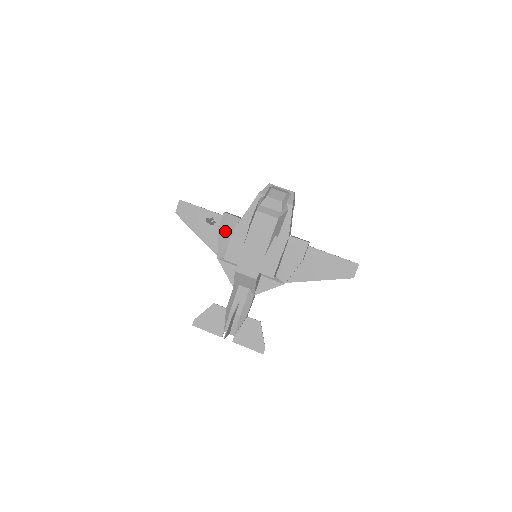
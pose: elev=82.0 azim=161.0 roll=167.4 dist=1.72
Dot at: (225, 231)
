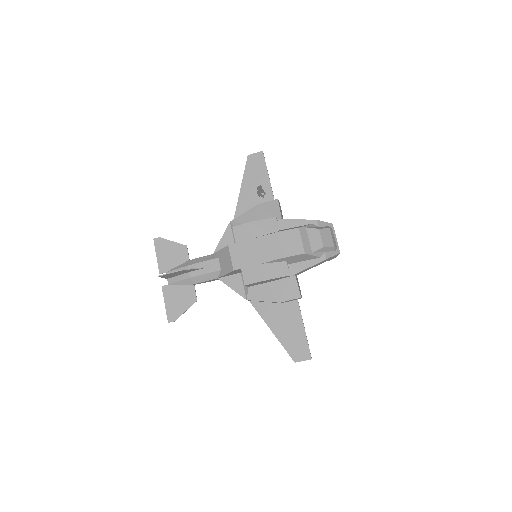
Dot at: (261, 212)
